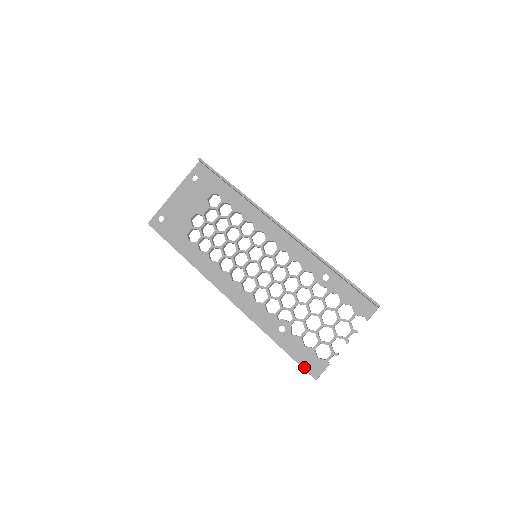
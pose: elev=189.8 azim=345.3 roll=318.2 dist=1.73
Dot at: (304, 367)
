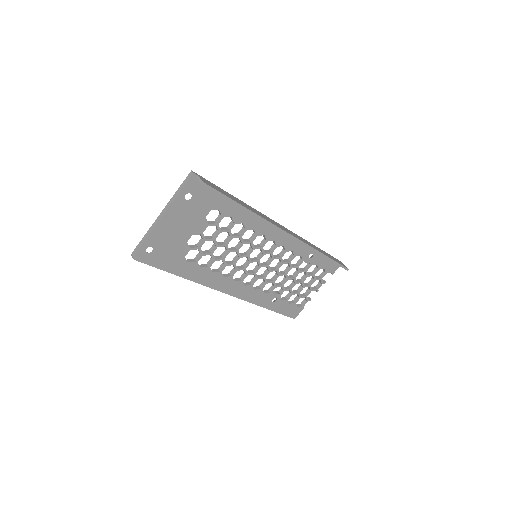
Dot at: (288, 315)
